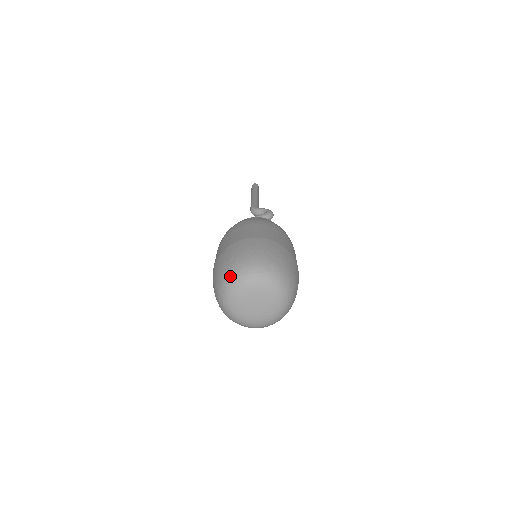
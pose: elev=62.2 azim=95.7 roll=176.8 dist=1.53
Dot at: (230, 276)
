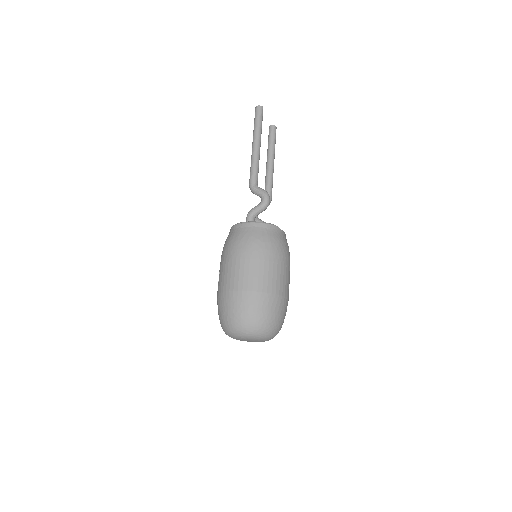
Dot at: (225, 330)
